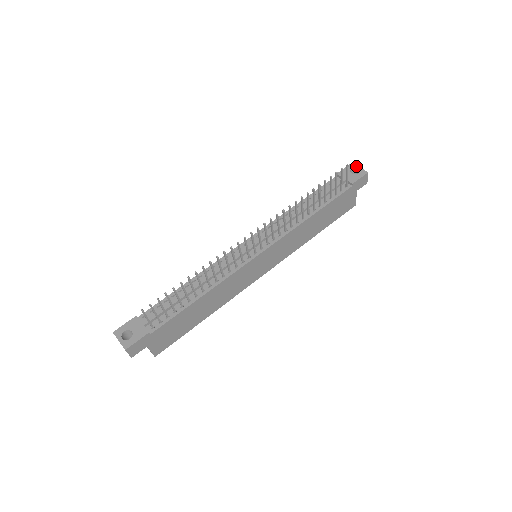
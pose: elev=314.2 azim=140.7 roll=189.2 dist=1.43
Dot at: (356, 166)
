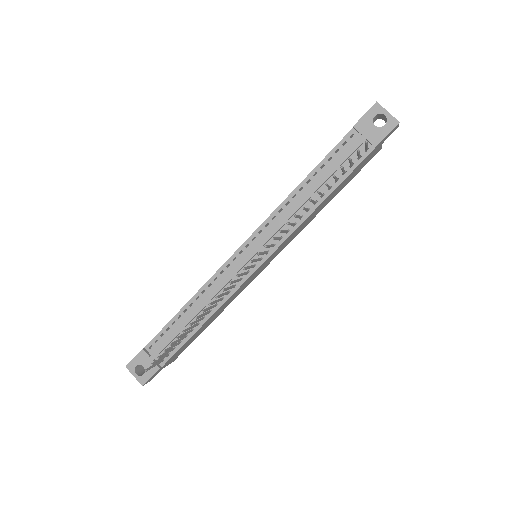
Dot at: (382, 109)
